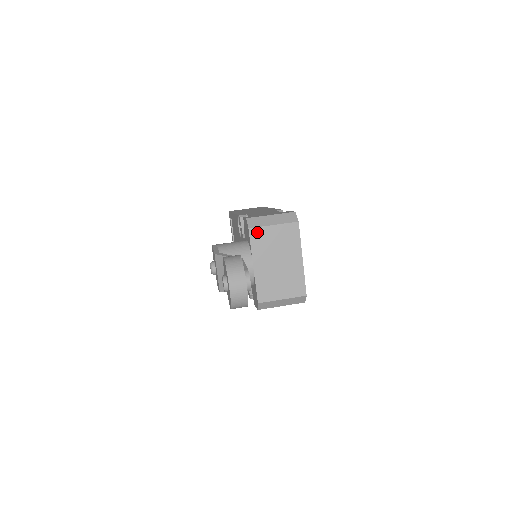
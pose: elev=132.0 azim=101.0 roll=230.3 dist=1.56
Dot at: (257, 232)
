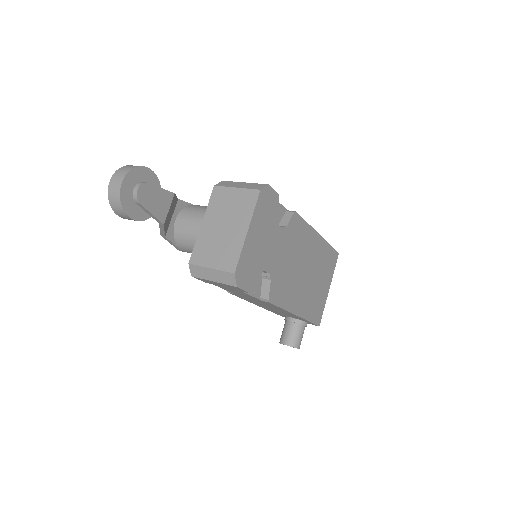
Dot at: (220, 191)
